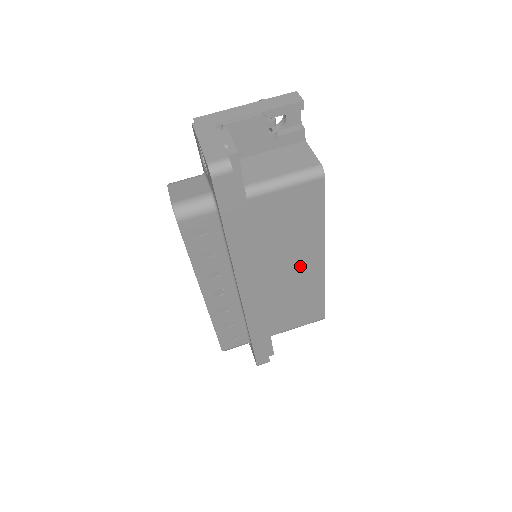
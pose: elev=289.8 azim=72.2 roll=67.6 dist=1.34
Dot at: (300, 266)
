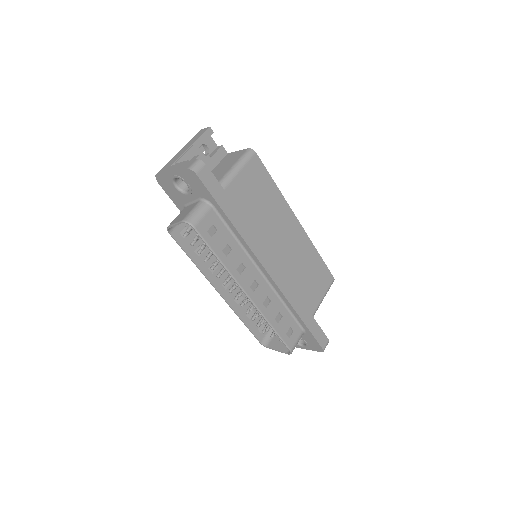
Dot at: (288, 234)
